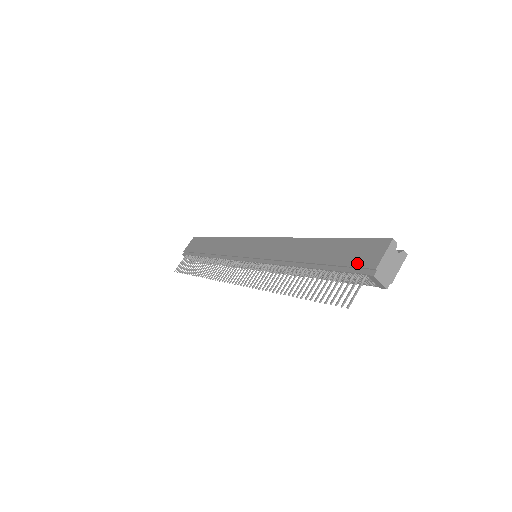
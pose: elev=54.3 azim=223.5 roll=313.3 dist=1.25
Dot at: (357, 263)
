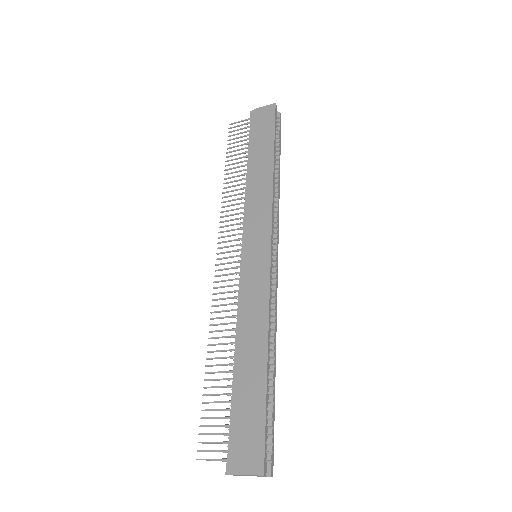
Dot at: (236, 444)
